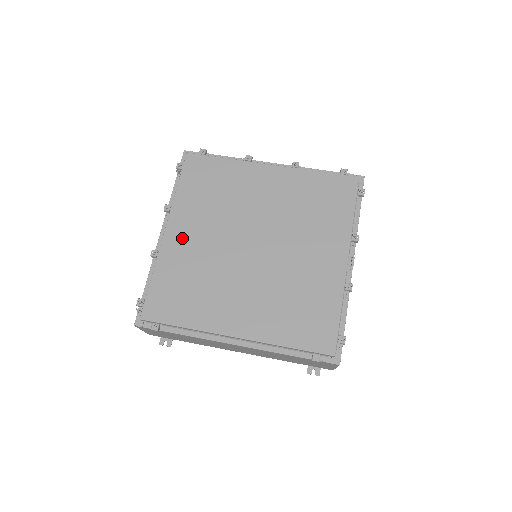
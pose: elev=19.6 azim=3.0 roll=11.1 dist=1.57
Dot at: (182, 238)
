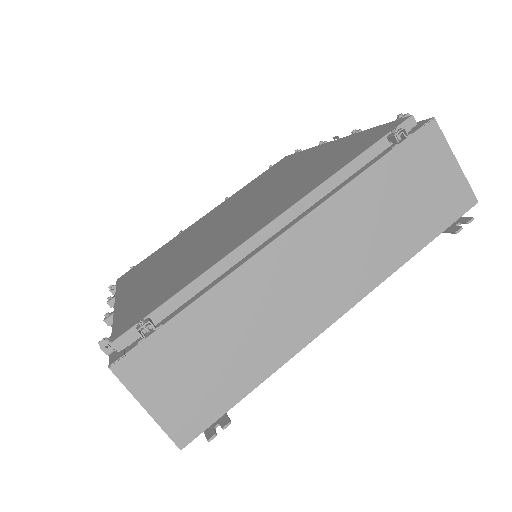
Dot at: (140, 284)
